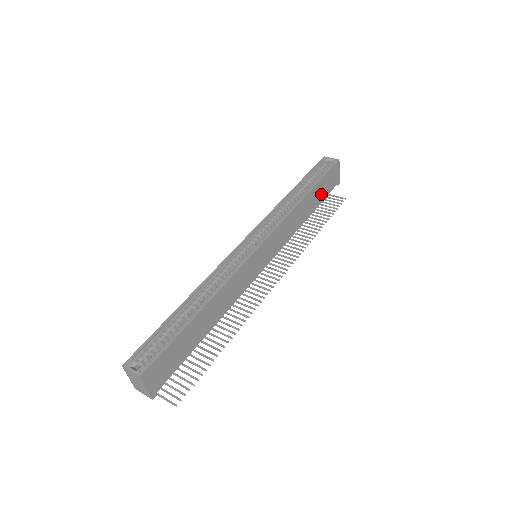
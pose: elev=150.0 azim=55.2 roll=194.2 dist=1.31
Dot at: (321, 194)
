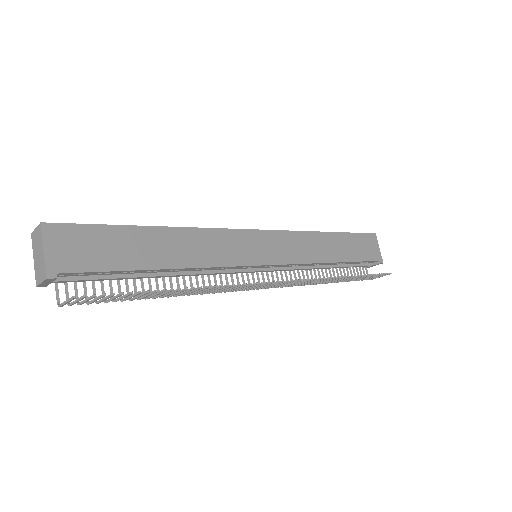
Dot at: (353, 251)
